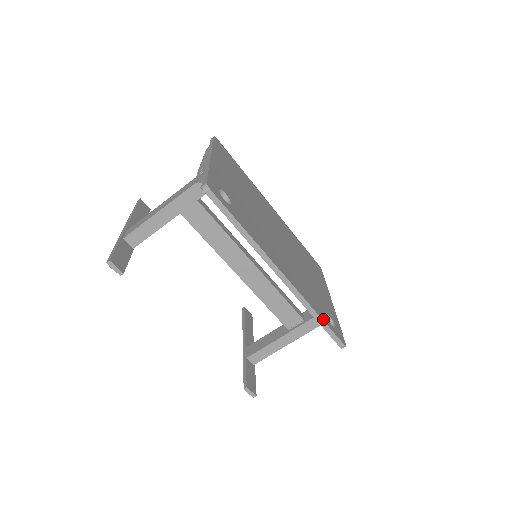
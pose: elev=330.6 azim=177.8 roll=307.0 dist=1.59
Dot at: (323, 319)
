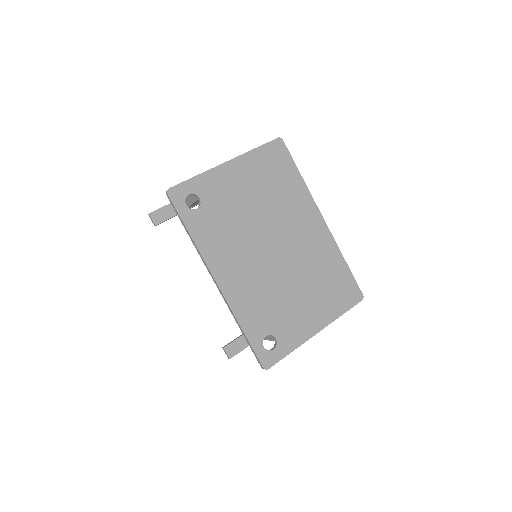
Dot at: (248, 335)
